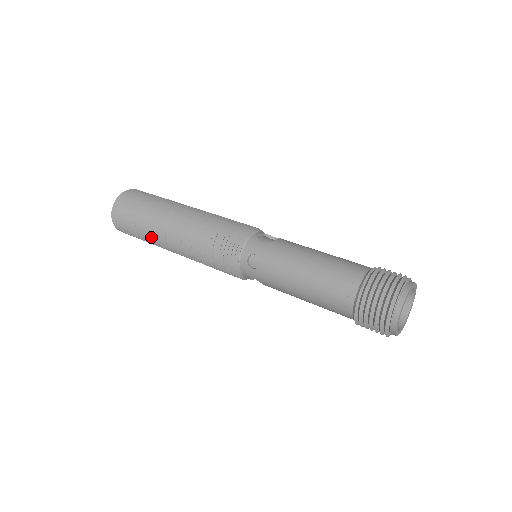
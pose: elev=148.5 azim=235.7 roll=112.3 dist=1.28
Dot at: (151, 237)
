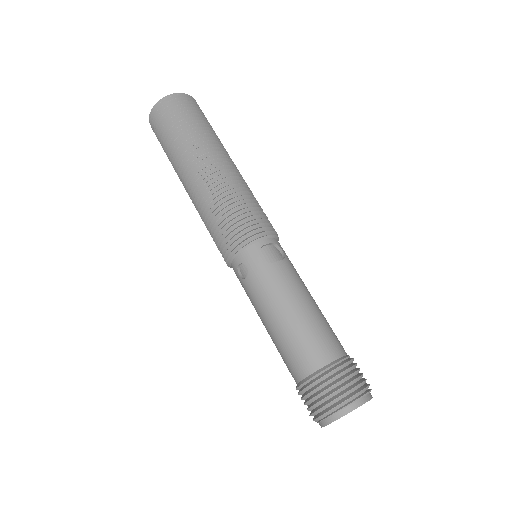
Dot at: (174, 167)
